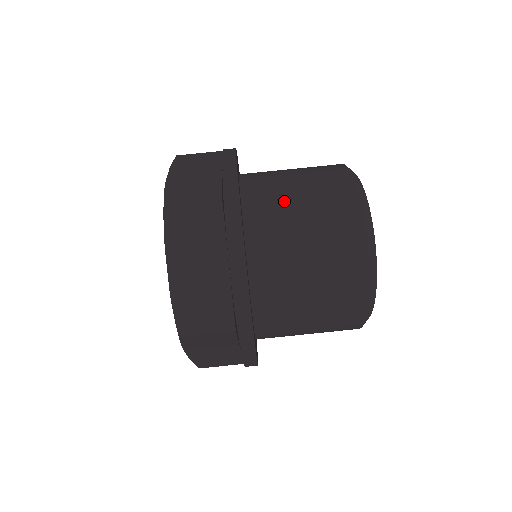
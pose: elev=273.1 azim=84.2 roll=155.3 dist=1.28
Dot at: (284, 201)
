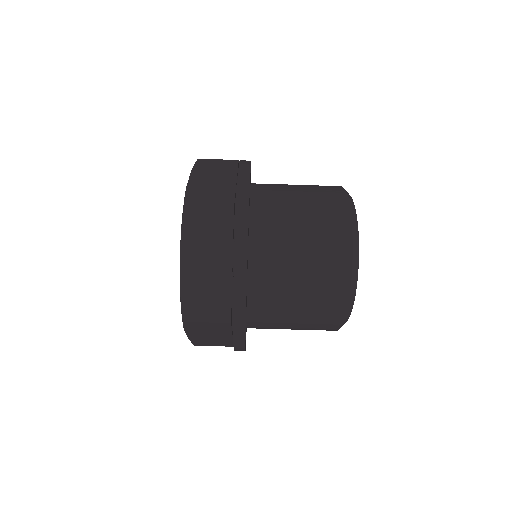
Dot at: (284, 301)
